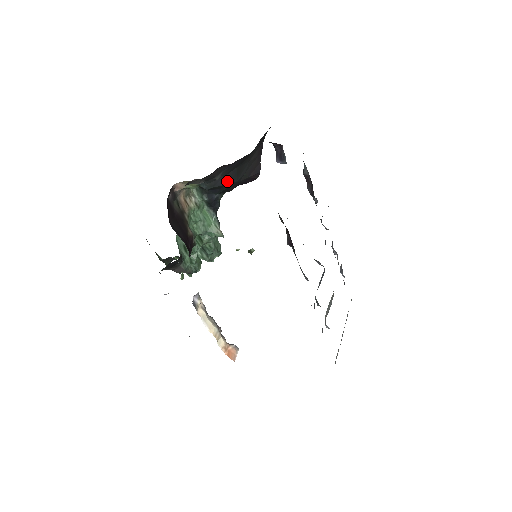
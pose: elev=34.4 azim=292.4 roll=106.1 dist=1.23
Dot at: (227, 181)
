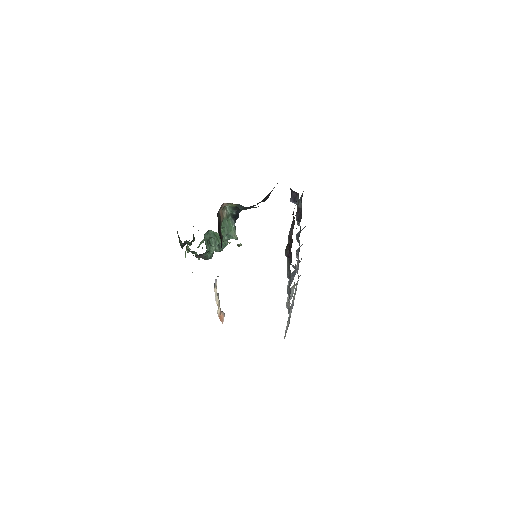
Dot at: occluded
